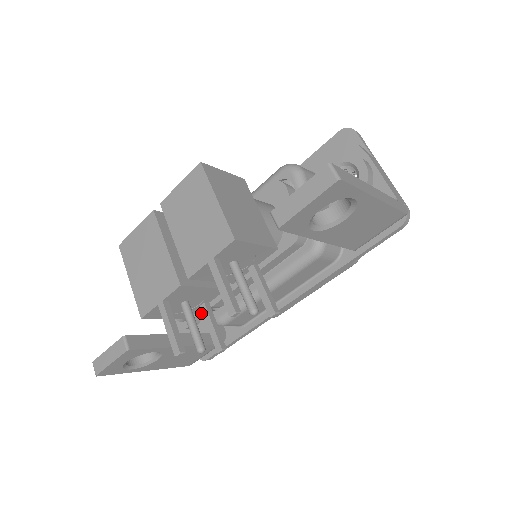
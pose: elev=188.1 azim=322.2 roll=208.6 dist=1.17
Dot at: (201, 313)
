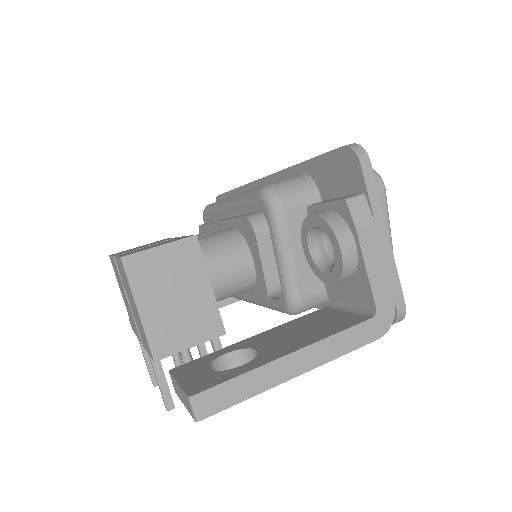
Dot at: occluded
